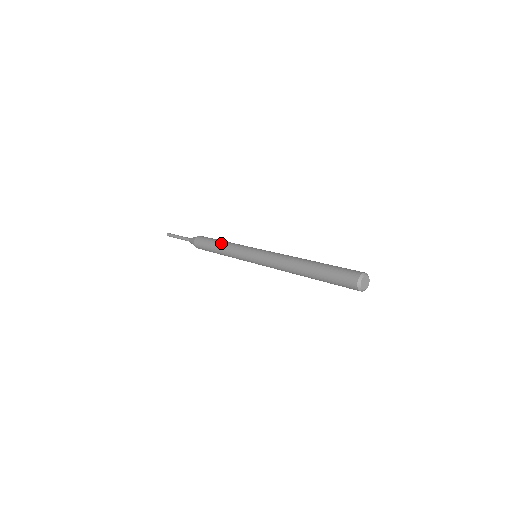
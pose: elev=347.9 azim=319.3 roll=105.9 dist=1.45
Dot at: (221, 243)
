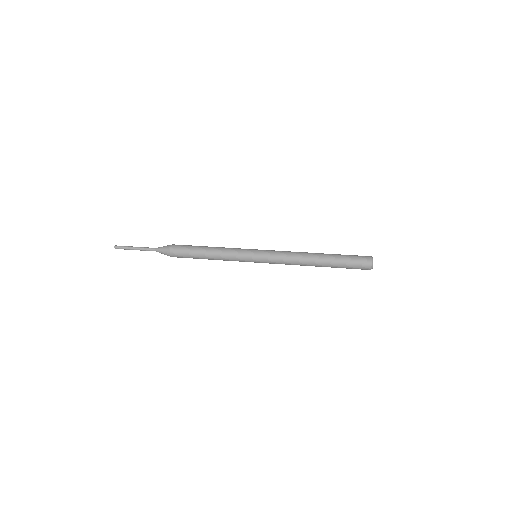
Dot at: (210, 256)
